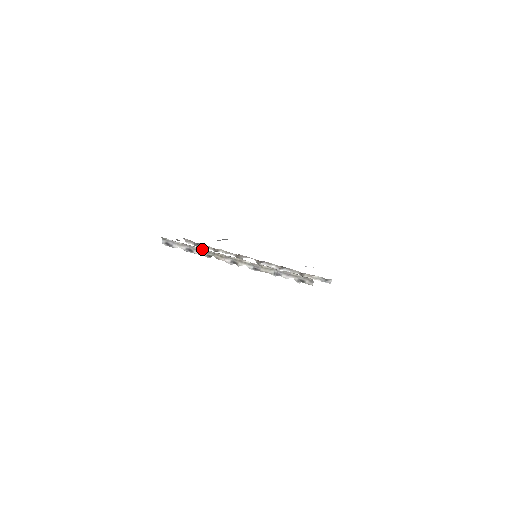
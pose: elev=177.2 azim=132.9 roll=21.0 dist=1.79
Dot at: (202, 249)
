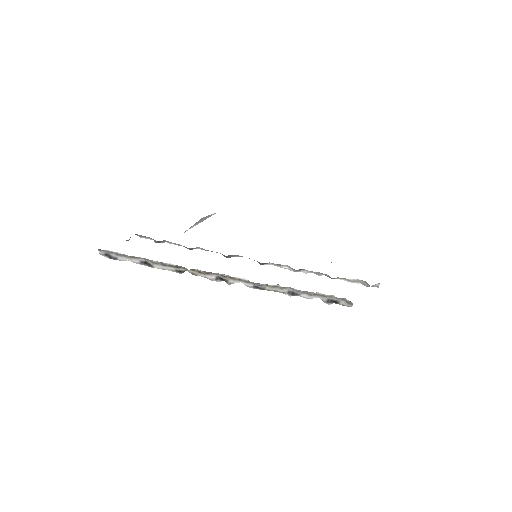
Dot at: (166, 263)
